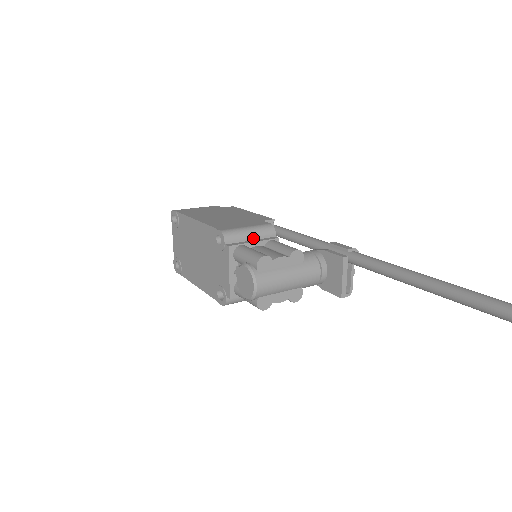
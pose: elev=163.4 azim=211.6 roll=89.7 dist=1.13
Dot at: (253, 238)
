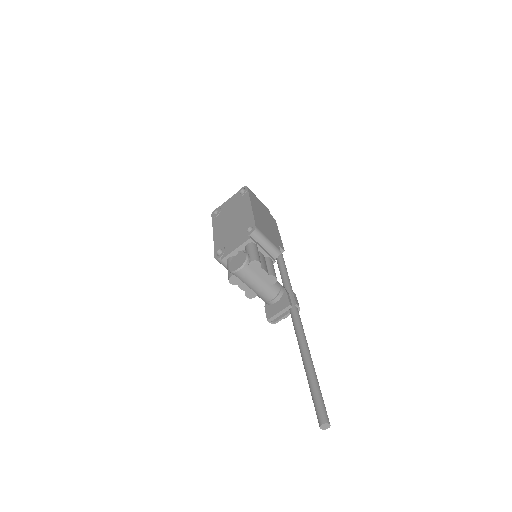
Dot at: (265, 247)
